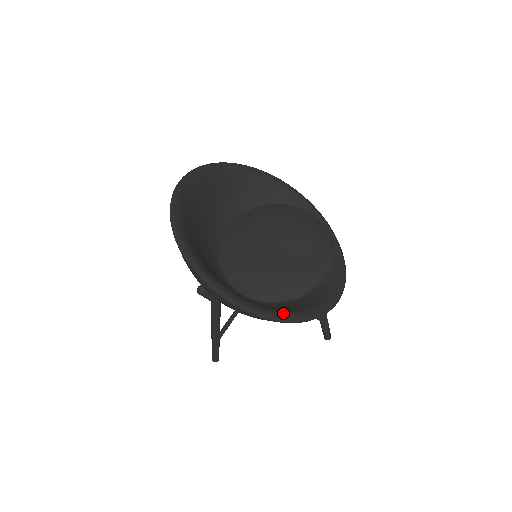
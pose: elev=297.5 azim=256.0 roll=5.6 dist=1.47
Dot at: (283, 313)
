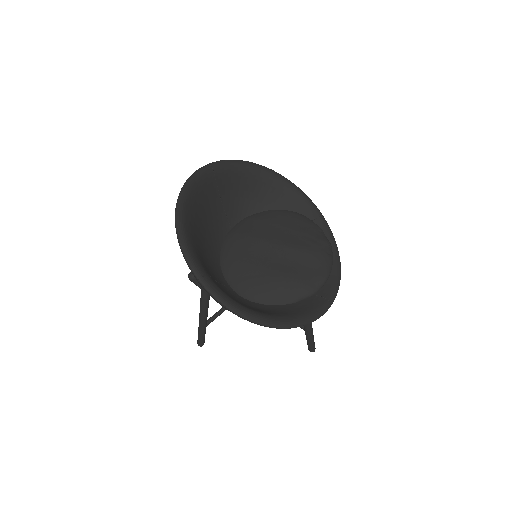
Dot at: (259, 315)
